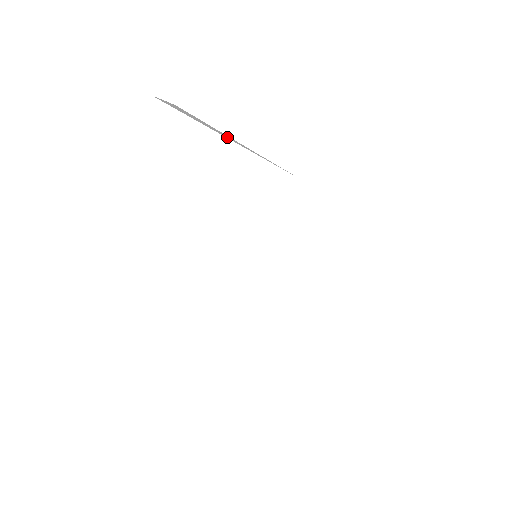
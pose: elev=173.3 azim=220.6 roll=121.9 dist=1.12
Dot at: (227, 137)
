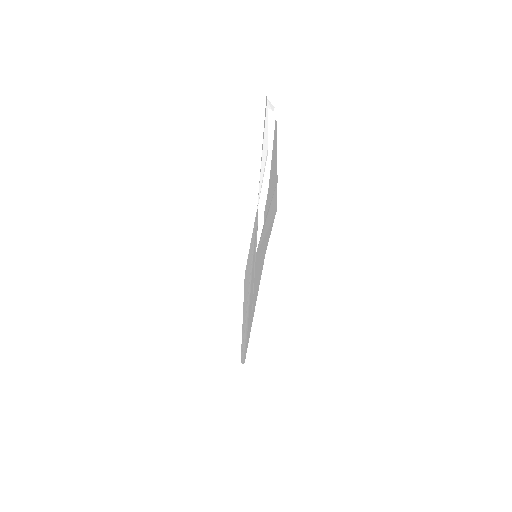
Dot at: (263, 156)
